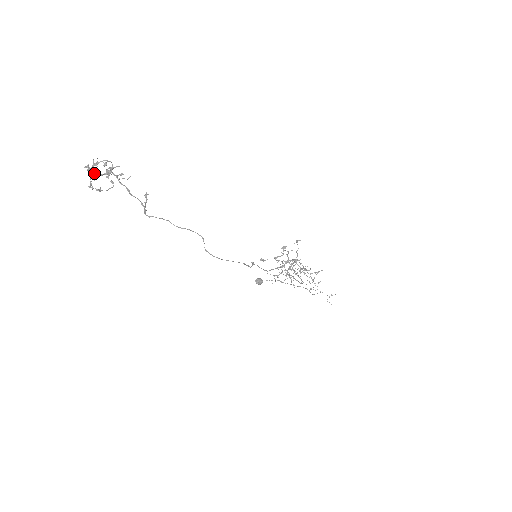
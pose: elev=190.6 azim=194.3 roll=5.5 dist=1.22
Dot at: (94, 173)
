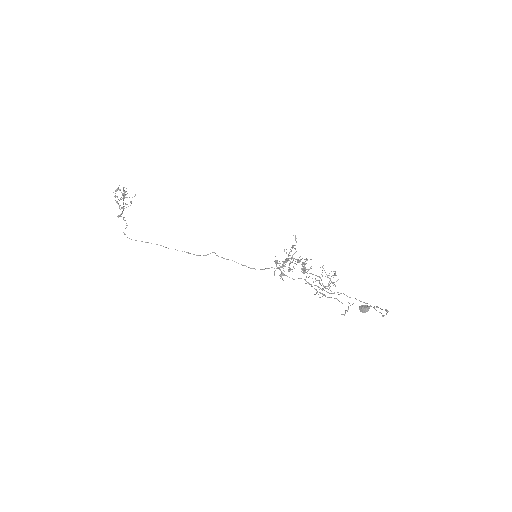
Dot at: (123, 198)
